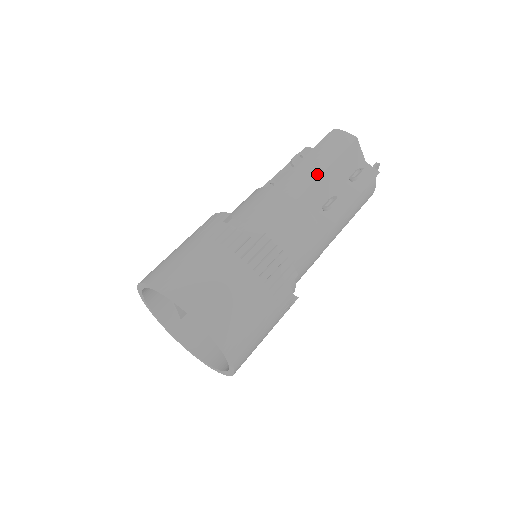
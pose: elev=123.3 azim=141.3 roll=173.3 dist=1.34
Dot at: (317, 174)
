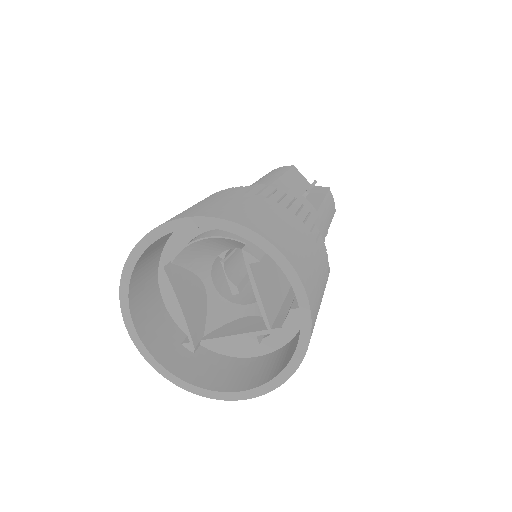
Dot at: (277, 176)
